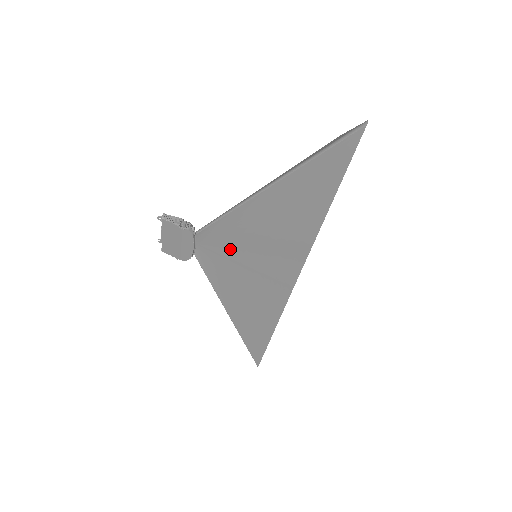
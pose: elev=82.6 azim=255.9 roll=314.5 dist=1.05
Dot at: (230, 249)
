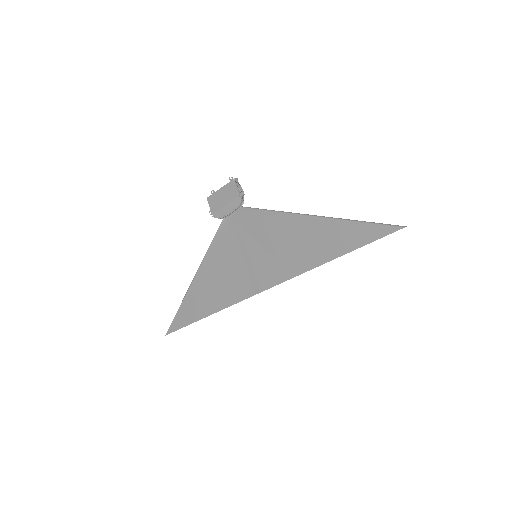
Dot at: (250, 234)
